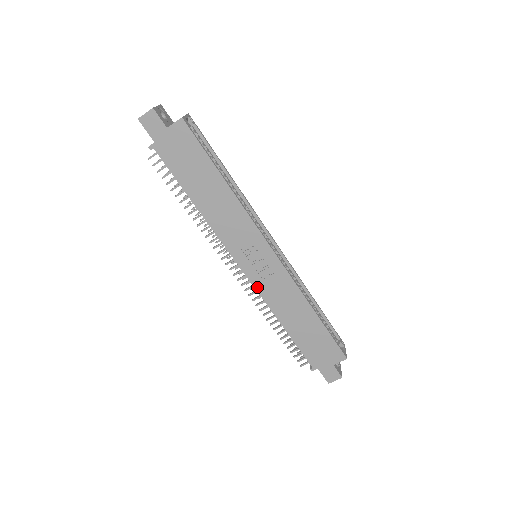
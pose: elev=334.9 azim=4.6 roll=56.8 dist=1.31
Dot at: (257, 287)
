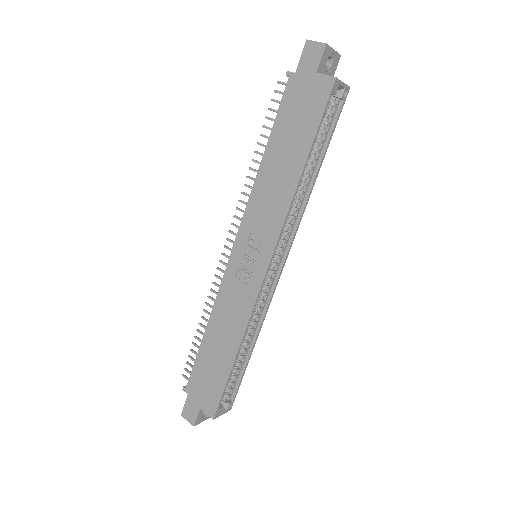
Dot at: (226, 277)
